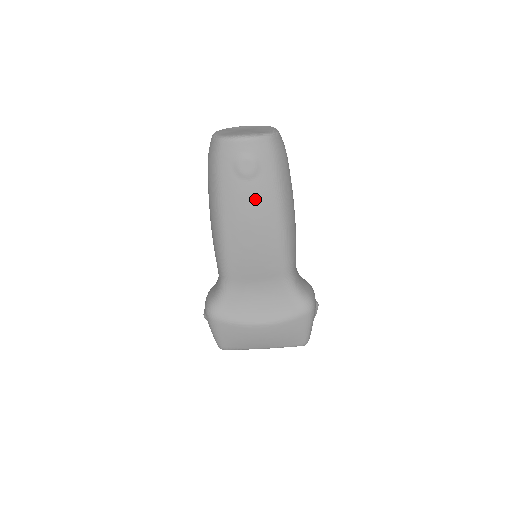
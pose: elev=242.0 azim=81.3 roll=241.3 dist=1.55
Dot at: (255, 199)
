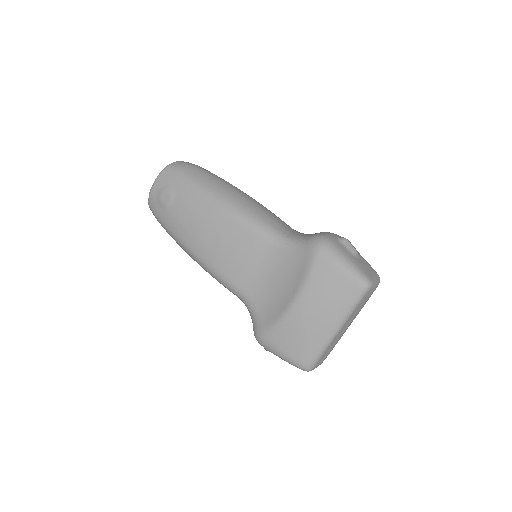
Dot at: (187, 210)
